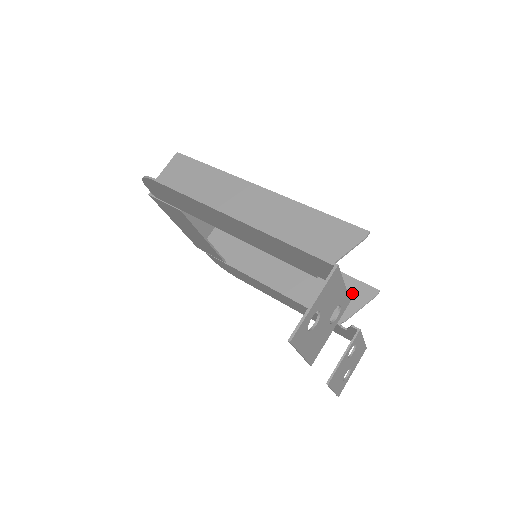
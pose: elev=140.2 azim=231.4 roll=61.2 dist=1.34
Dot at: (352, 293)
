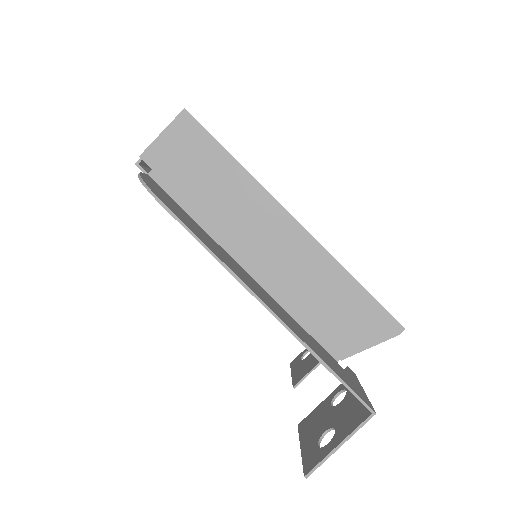
Dot at: occluded
